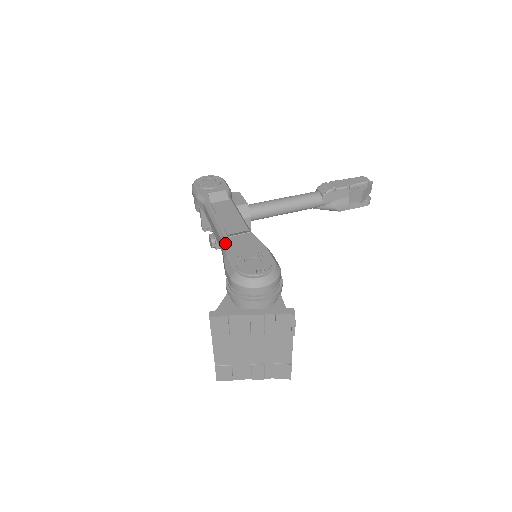
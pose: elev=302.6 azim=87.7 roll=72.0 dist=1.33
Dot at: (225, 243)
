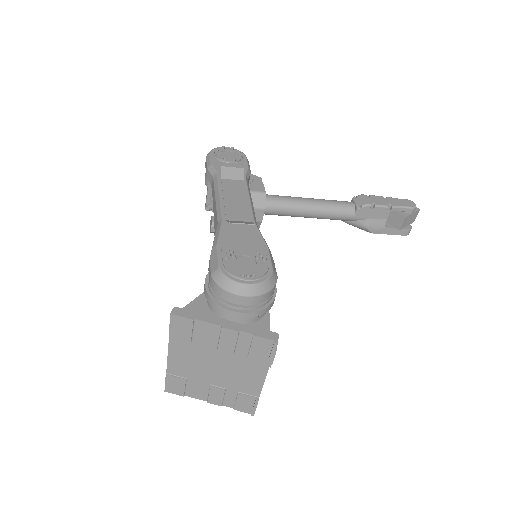
Dot at: (220, 229)
